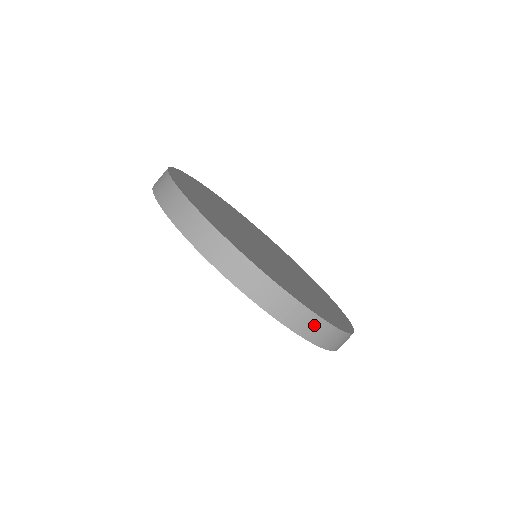
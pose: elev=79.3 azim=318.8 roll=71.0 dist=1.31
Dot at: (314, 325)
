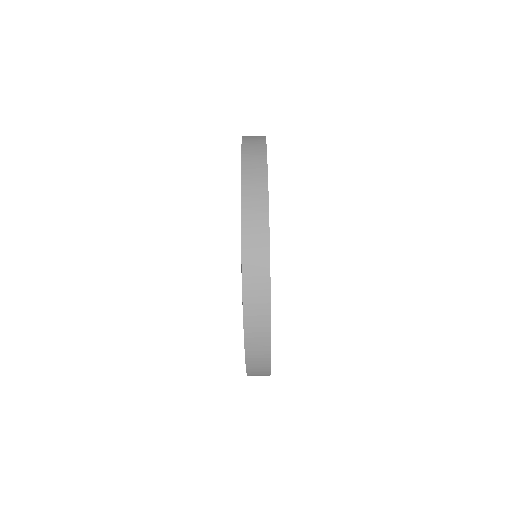
Dot at: (261, 366)
